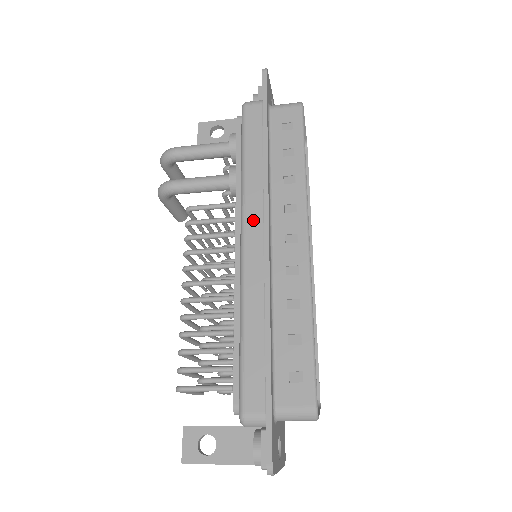
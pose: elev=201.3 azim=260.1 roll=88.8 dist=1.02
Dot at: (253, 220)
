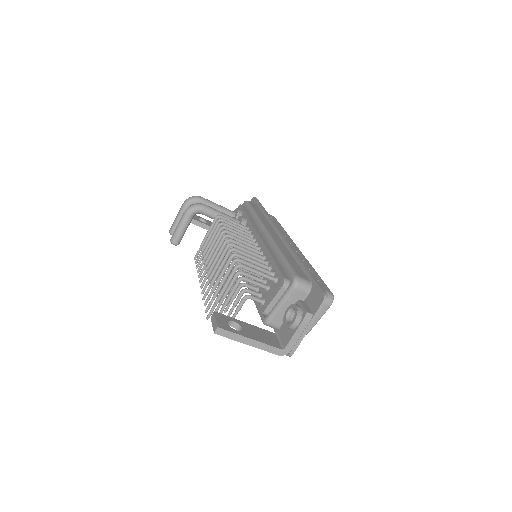
Dot at: (270, 228)
